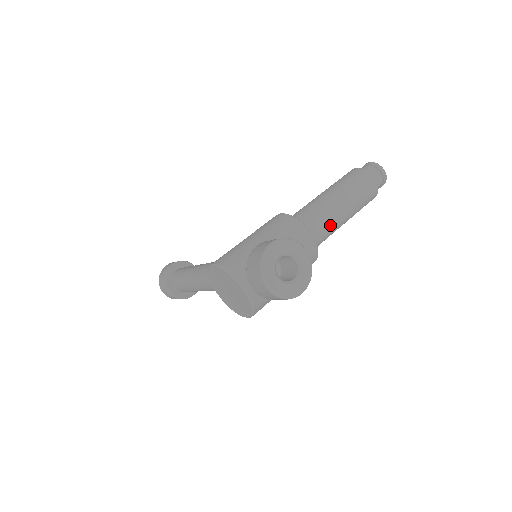
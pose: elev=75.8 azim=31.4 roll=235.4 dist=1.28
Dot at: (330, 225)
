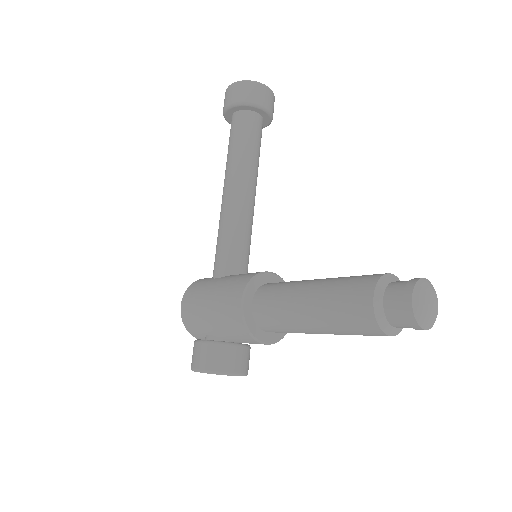
Dot at: occluded
